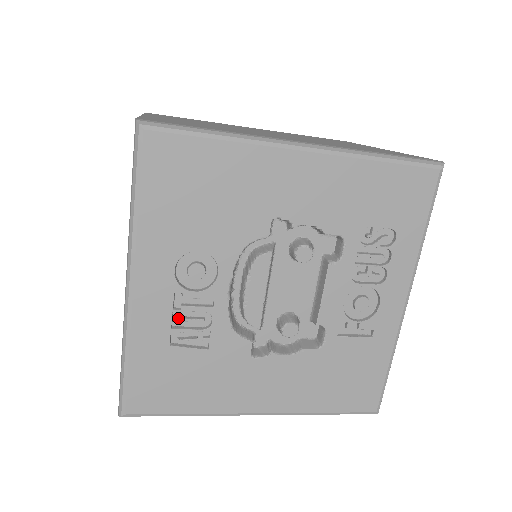
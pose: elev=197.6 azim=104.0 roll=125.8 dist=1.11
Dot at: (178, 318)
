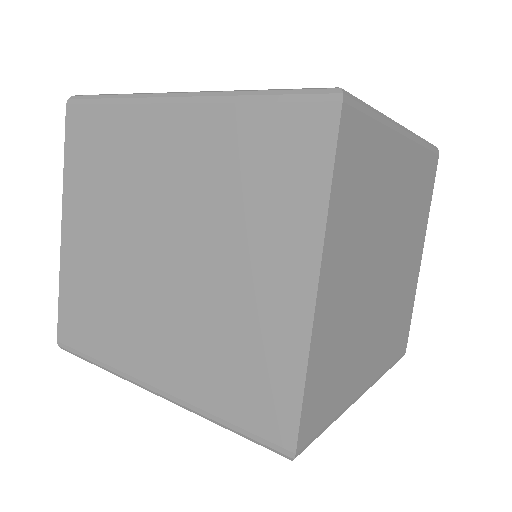
Dot at: occluded
